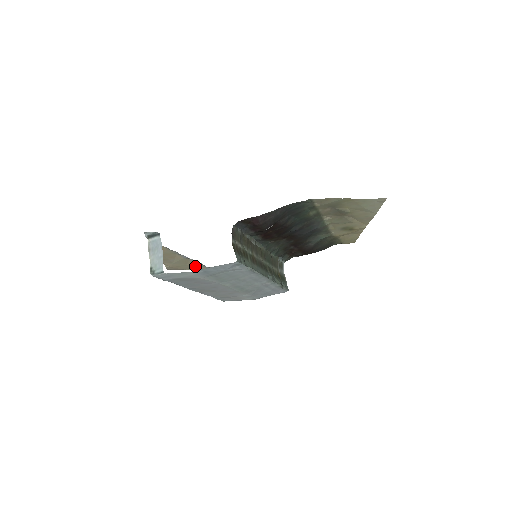
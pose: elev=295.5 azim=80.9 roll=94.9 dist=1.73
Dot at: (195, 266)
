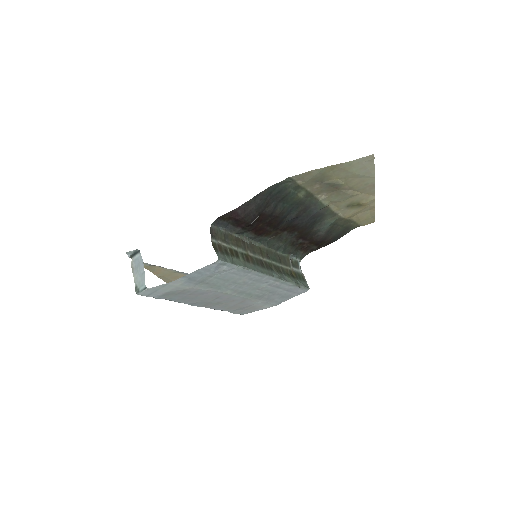
Dot at: occluded
